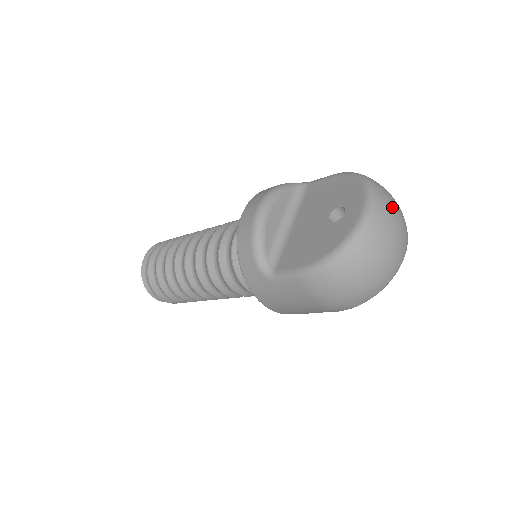
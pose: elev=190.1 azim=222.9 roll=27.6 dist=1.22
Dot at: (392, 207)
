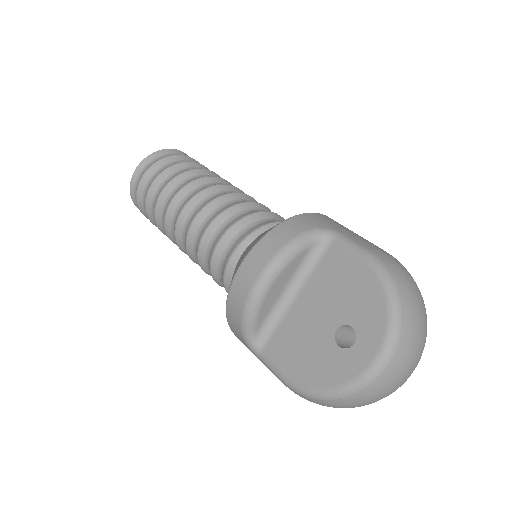
Dot at: (412, 352)
